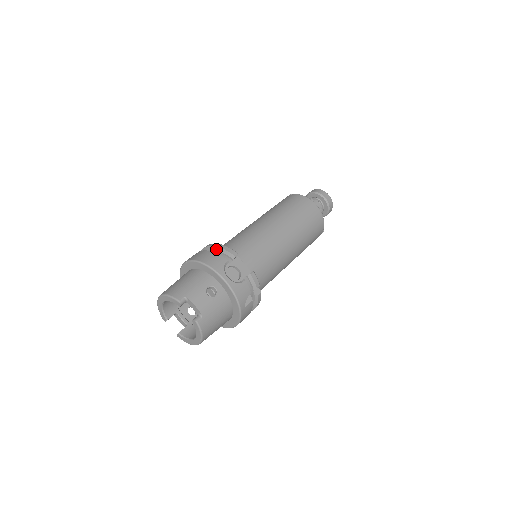
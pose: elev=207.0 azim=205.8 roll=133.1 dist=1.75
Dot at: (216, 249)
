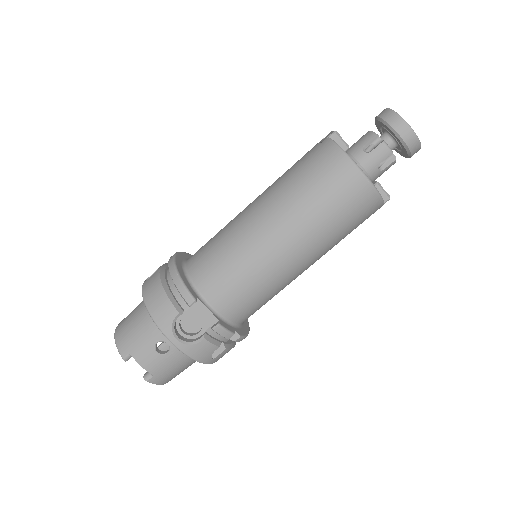
Dot at: (173, 281)
